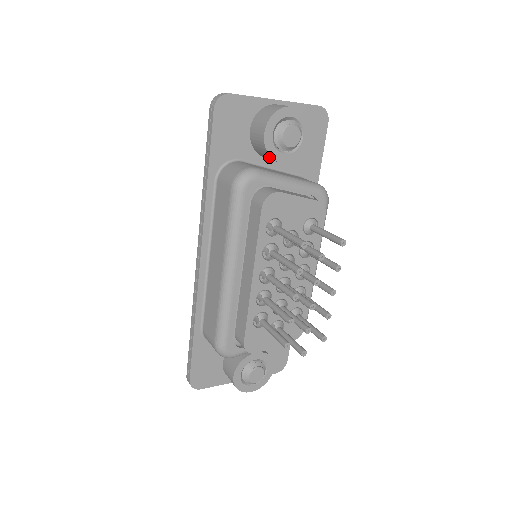
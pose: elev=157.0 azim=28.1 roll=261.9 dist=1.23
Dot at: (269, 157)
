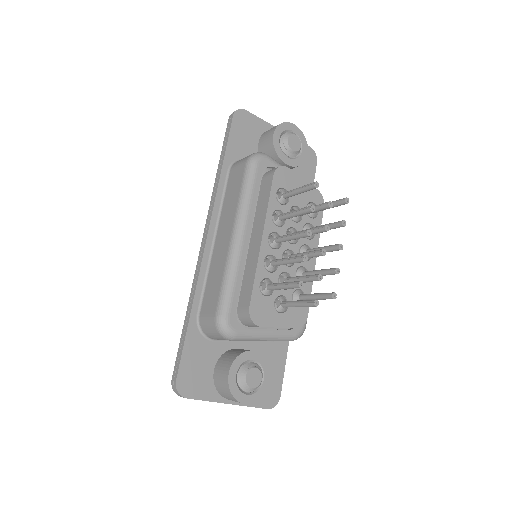
Dot at: (275, 157)
